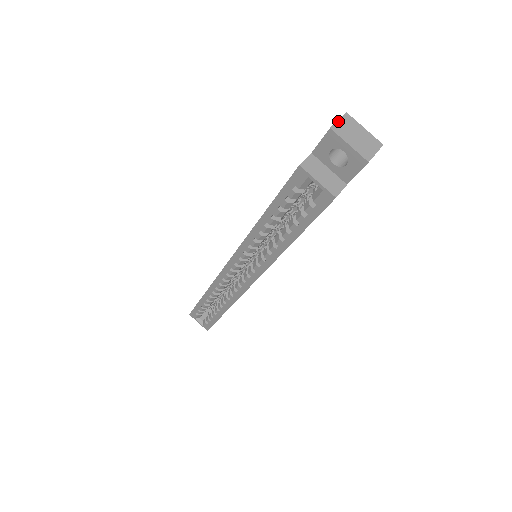
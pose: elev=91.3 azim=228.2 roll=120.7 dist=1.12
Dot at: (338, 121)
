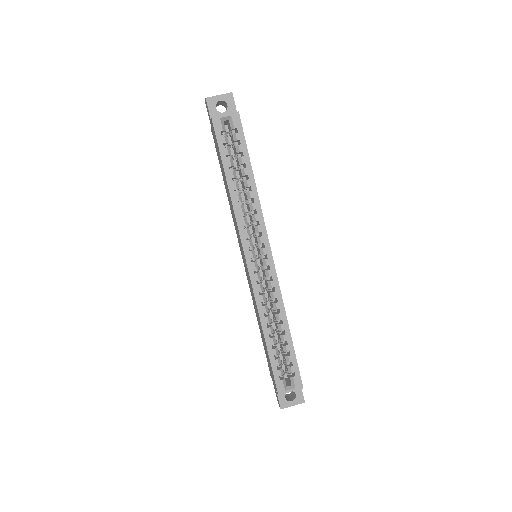
Dot at: occluded
